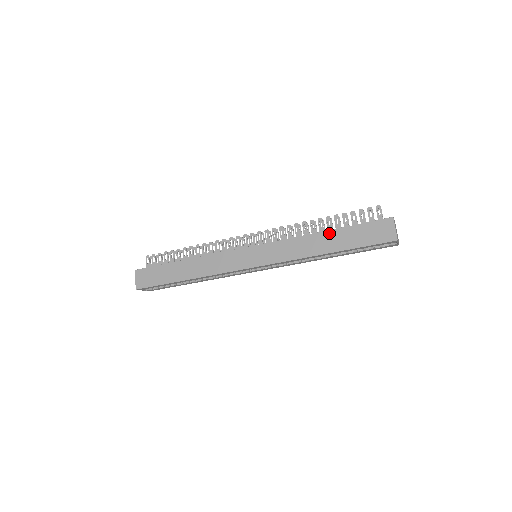
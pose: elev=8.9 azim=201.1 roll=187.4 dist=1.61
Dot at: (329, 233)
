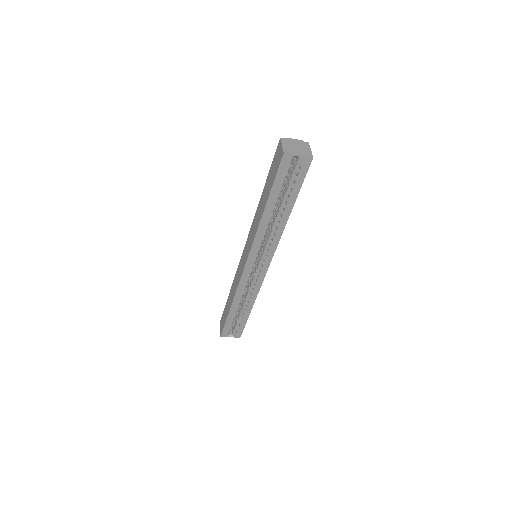
Dot at: (263, 194)
